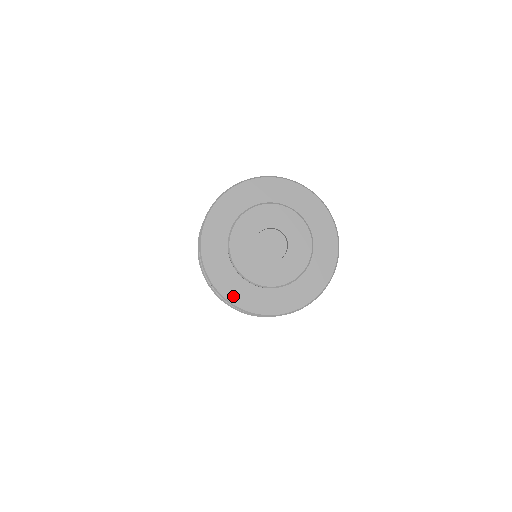
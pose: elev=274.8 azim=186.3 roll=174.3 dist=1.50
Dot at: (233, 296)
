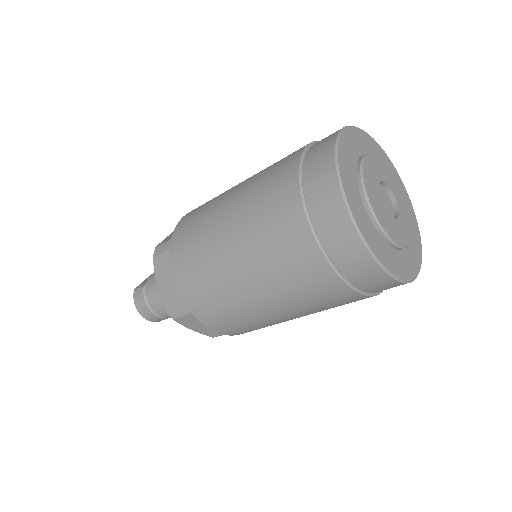
Dot at: (408, 273)
